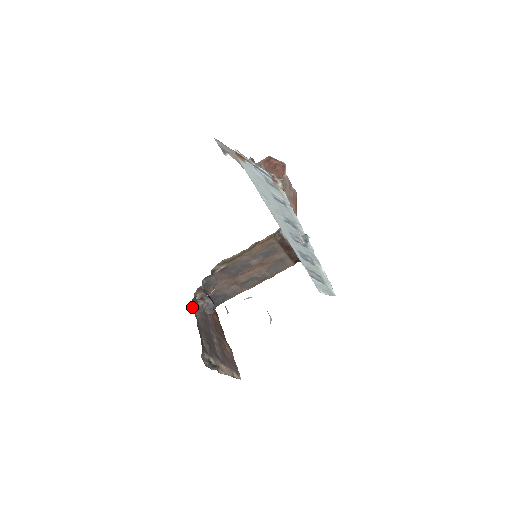
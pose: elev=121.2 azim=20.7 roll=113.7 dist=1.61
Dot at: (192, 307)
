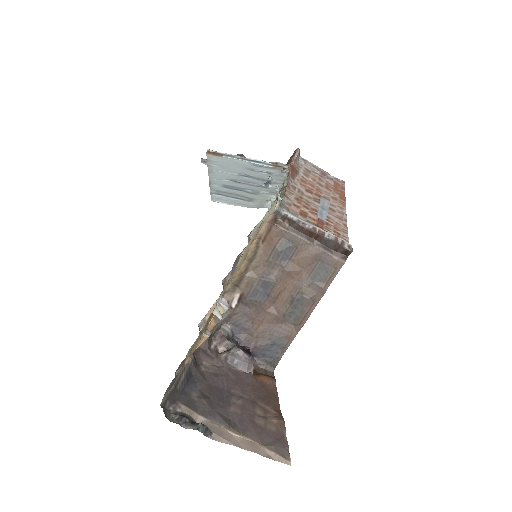
Dot at: (195, 355)
